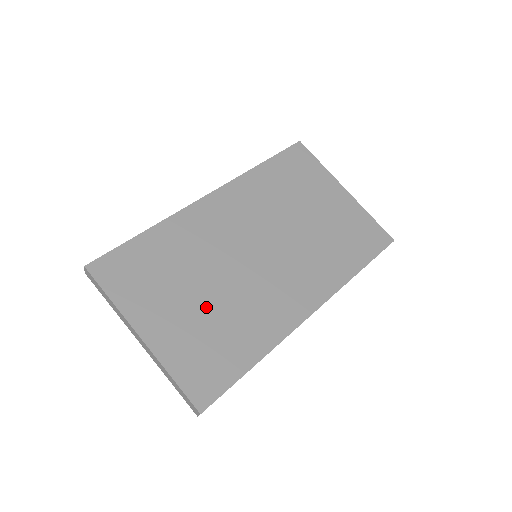
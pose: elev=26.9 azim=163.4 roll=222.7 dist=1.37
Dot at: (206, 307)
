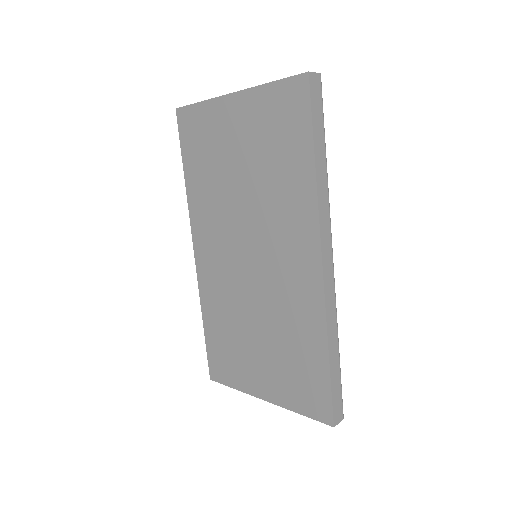
Dot at: (268, 343)
